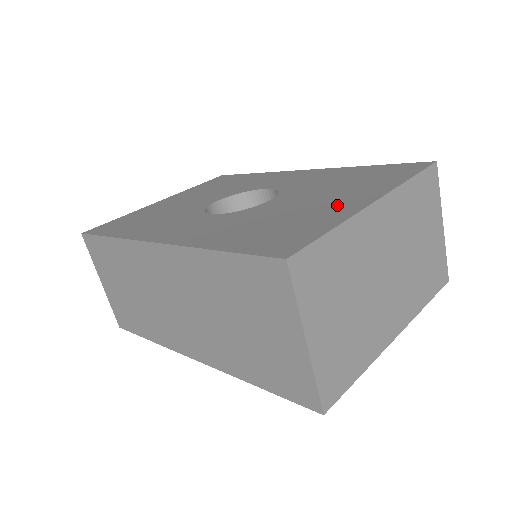
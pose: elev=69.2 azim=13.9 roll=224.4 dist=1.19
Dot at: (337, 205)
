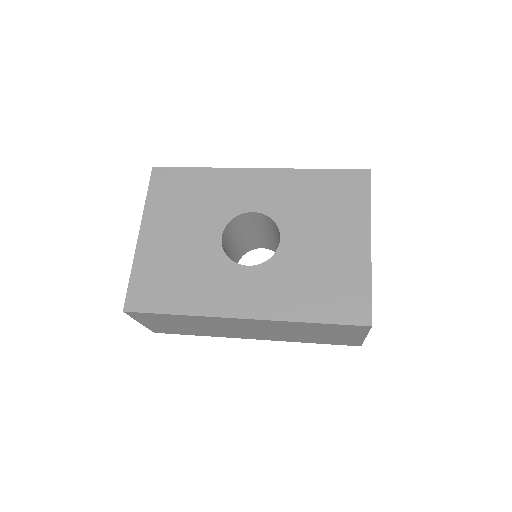
Dot at: (348, 250)
